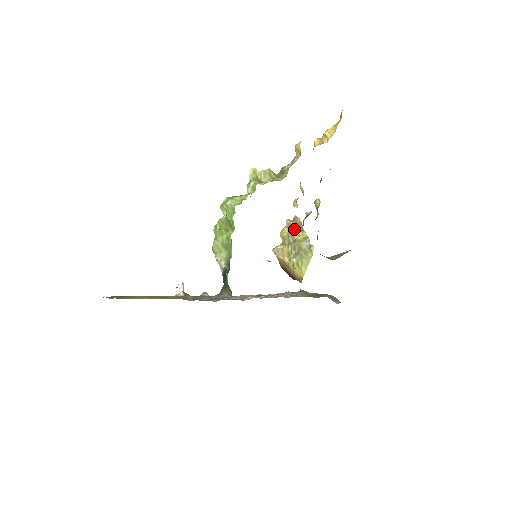
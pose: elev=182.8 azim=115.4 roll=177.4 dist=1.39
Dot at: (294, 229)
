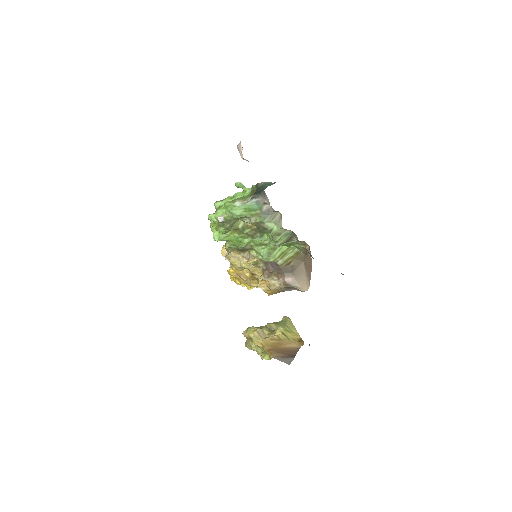
Dot at: occluded
